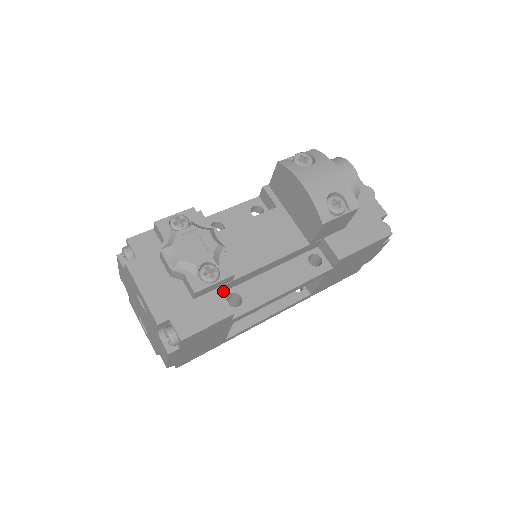
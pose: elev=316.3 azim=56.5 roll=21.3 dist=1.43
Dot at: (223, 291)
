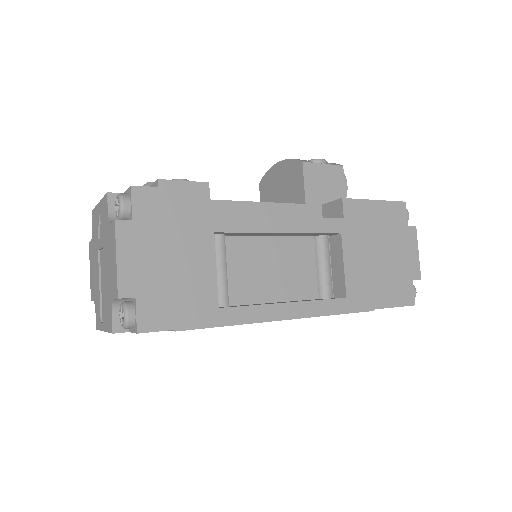
Dot at: occluded
